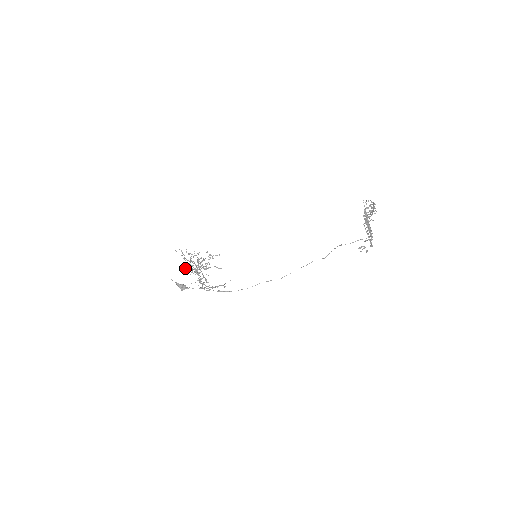
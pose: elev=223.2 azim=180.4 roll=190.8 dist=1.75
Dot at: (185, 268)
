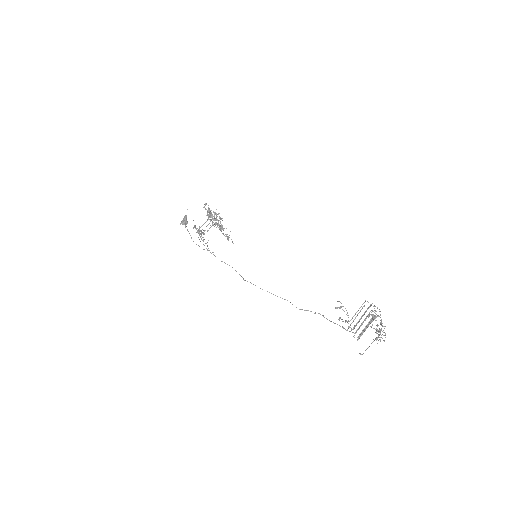
Dot at: occluded
